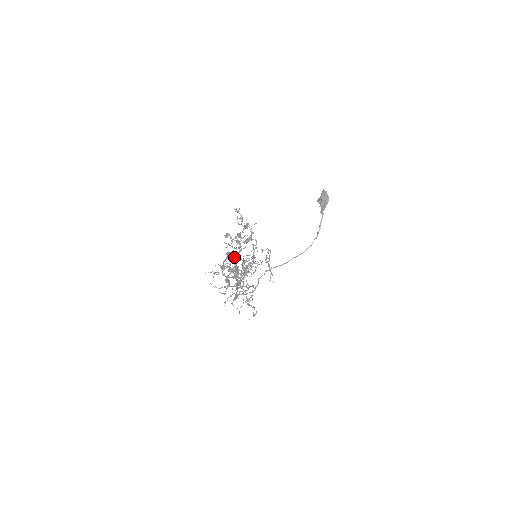
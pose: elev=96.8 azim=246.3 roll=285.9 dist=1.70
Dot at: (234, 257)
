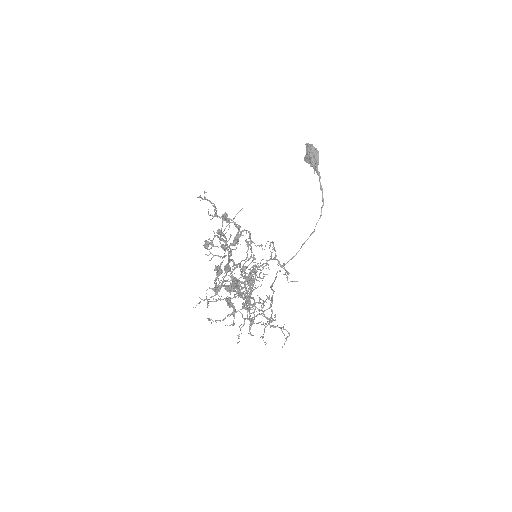
Dot at: (225, 266)
